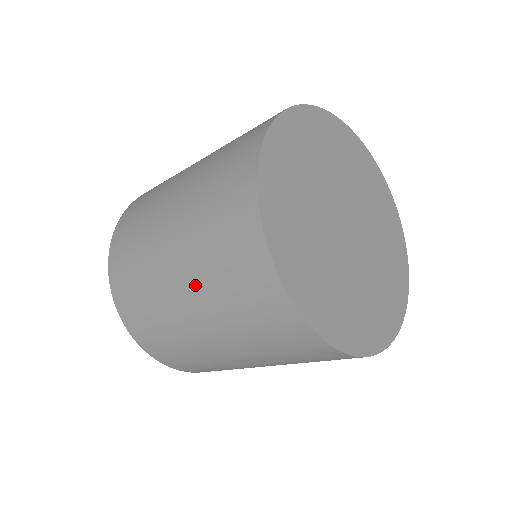
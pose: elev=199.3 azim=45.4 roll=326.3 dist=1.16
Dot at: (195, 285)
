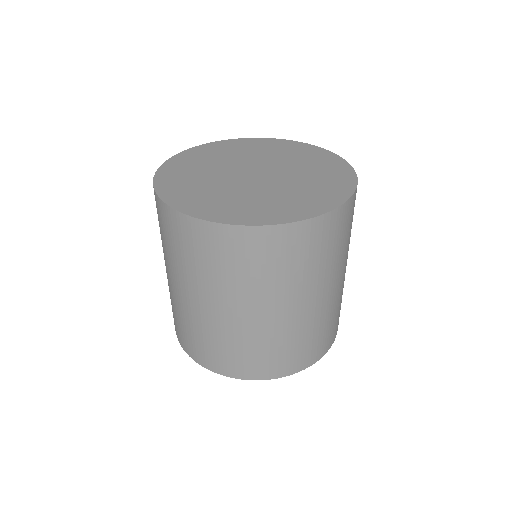
Dot at: (218, 294)
